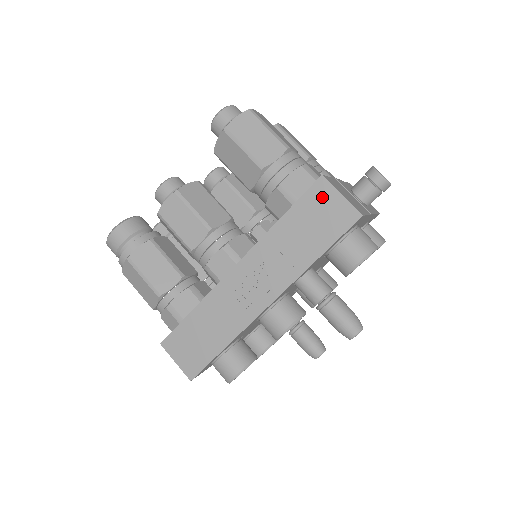
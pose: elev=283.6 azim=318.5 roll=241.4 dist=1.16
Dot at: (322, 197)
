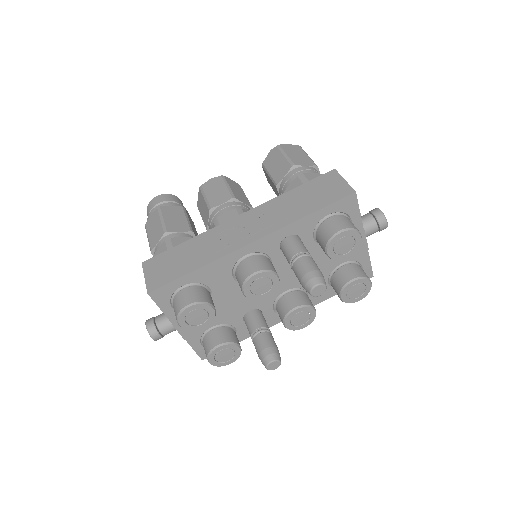
Dot at: (329, 180)
